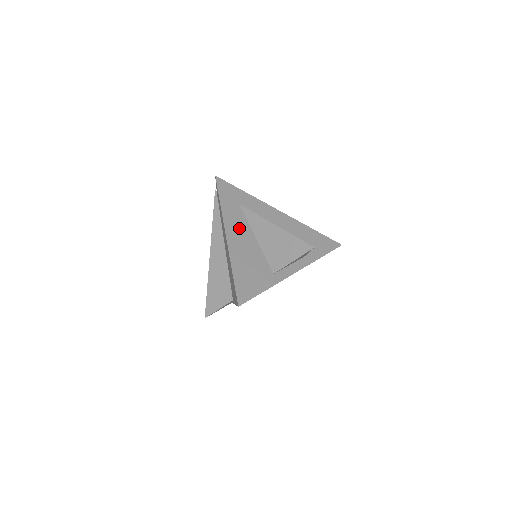
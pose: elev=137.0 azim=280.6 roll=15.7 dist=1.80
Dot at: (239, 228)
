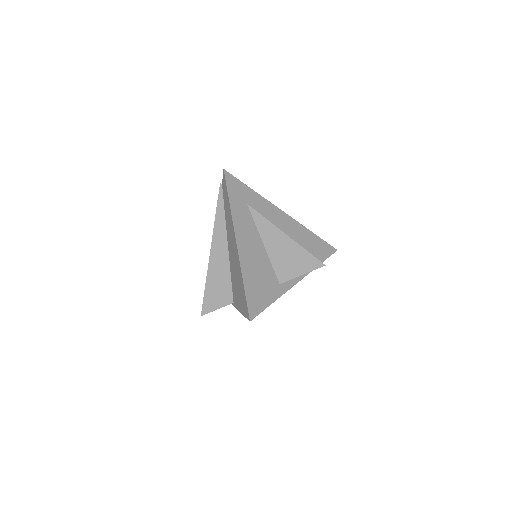
Dot at: (248, 232)
